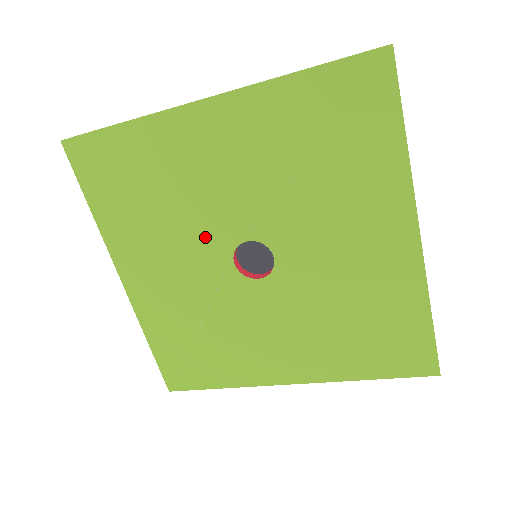
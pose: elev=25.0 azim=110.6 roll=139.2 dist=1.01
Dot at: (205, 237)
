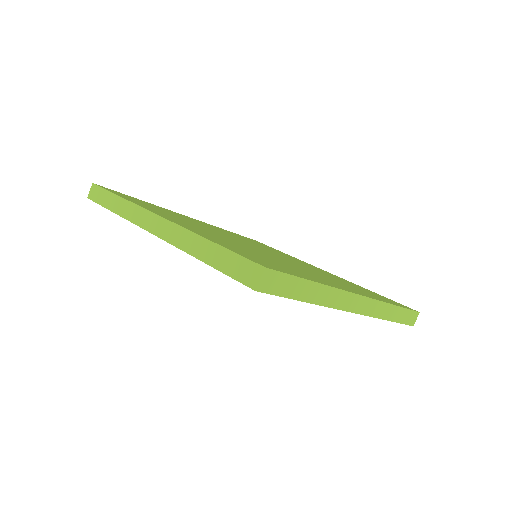
Dot at: occluded
